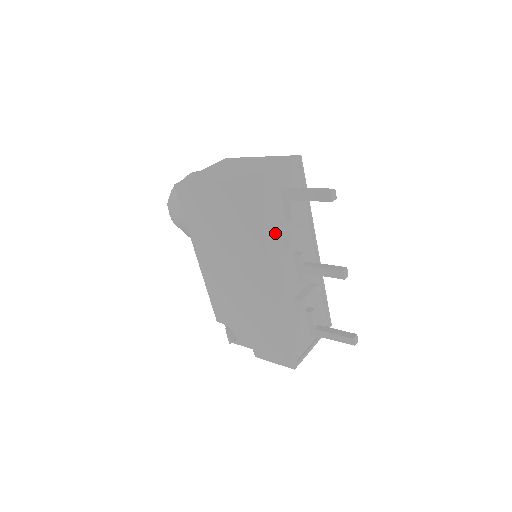
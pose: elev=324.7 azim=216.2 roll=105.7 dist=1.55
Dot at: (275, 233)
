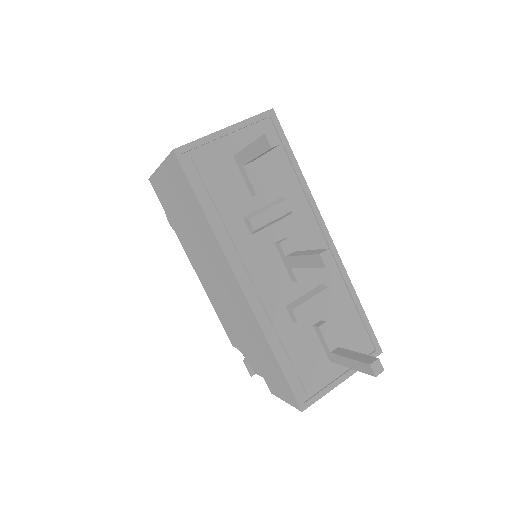
Dot at: (231, 213)
